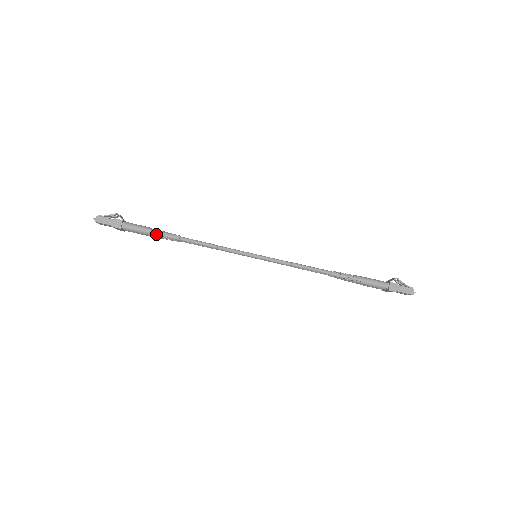
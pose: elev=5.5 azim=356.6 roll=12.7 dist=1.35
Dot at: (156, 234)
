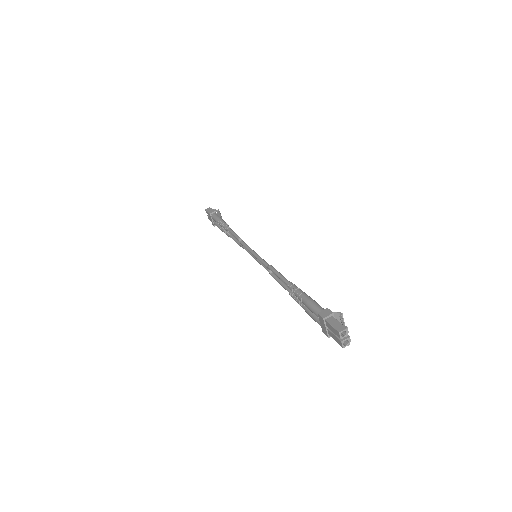
Dot at: (221, 222)
